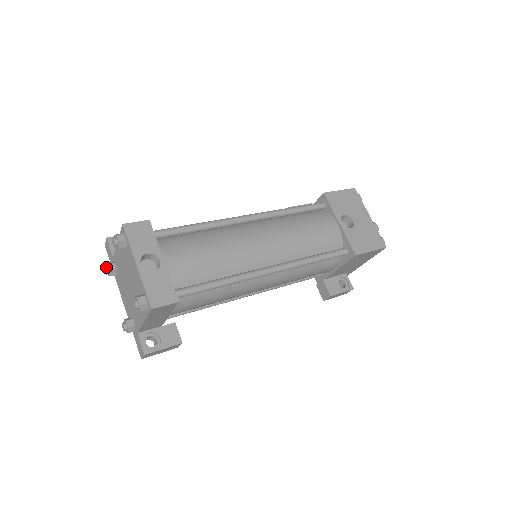
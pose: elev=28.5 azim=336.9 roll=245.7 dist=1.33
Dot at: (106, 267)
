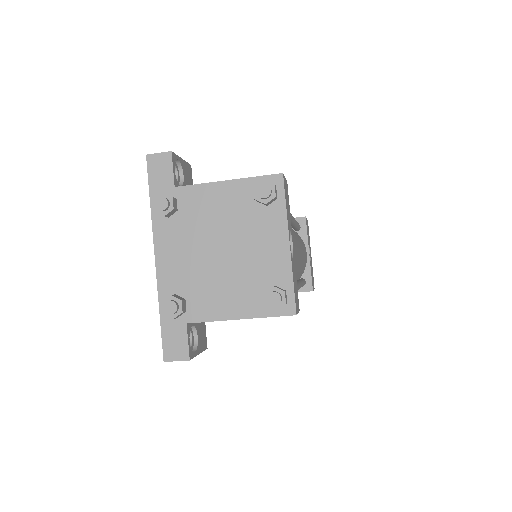
Dot at: (168, 200)
